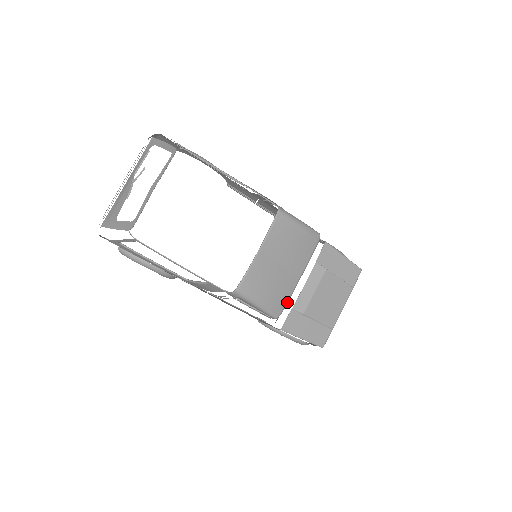
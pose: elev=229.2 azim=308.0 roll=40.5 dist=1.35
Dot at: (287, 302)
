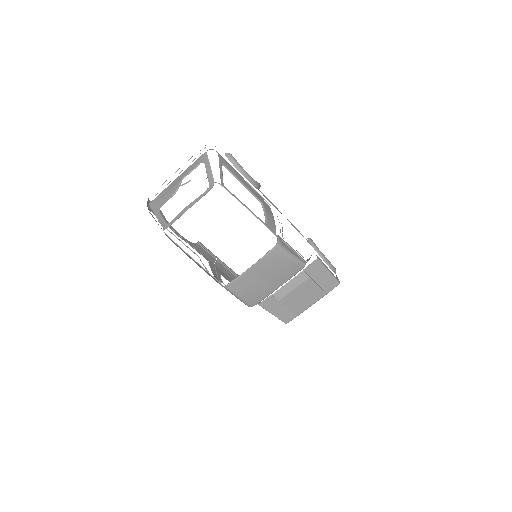
Dot at: occluded
